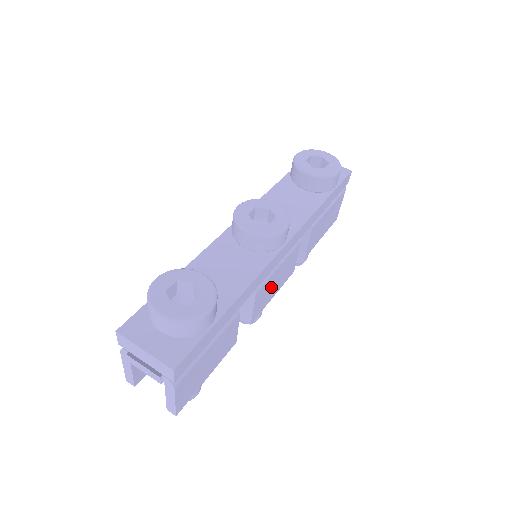
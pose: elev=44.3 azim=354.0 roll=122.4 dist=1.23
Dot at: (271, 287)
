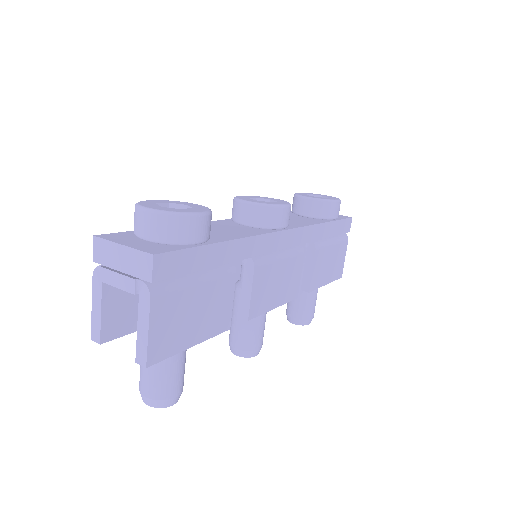
Dot at: (272, 284)
